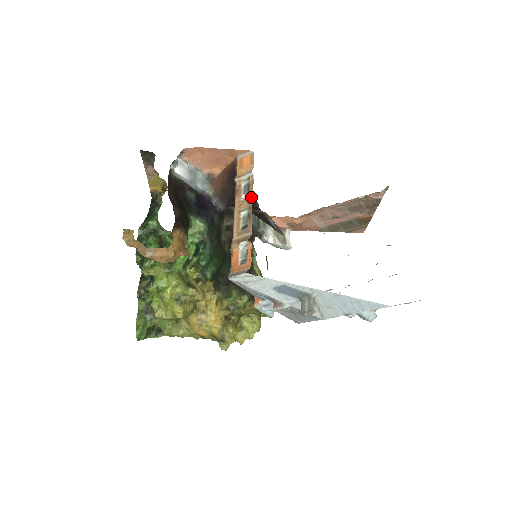
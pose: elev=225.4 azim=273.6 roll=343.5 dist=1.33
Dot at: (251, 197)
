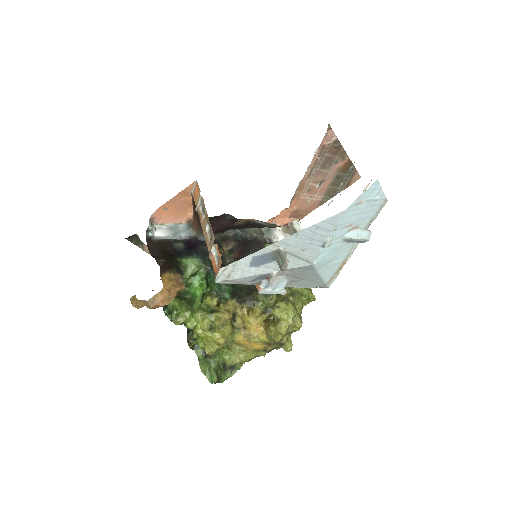
Dot at: (206, 212)
